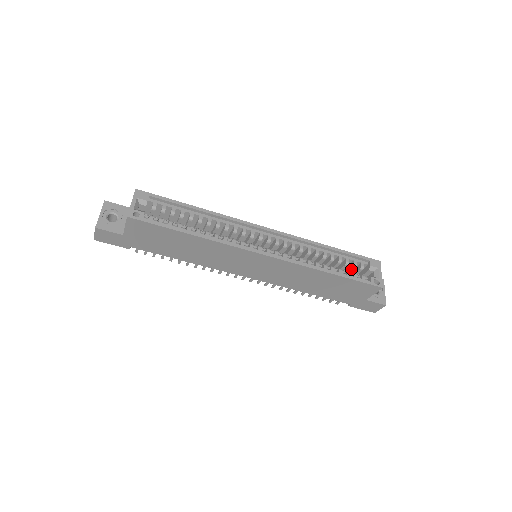
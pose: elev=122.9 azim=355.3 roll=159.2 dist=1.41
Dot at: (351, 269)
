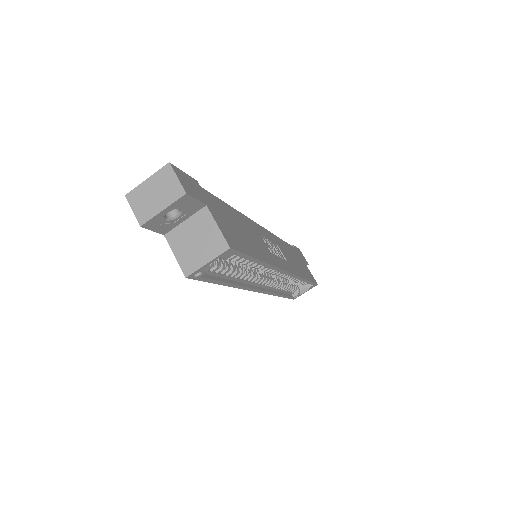
Dot at: occluded
